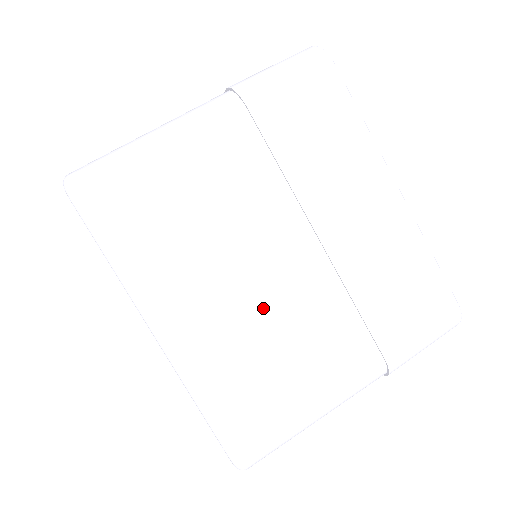
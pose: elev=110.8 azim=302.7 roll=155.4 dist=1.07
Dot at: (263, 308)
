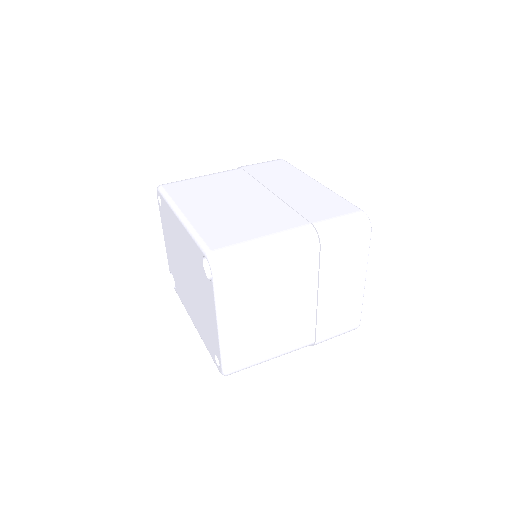
Dot at: (238, 209)
